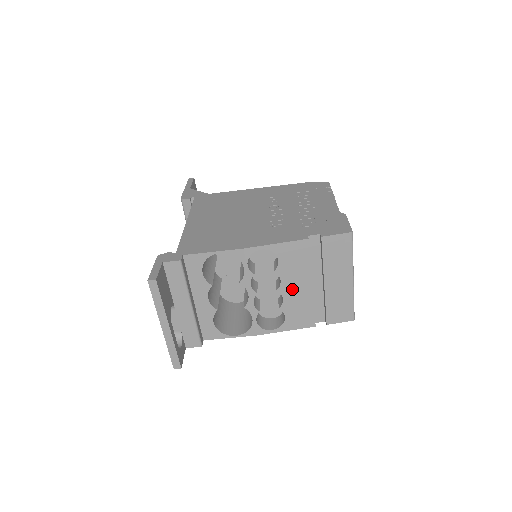
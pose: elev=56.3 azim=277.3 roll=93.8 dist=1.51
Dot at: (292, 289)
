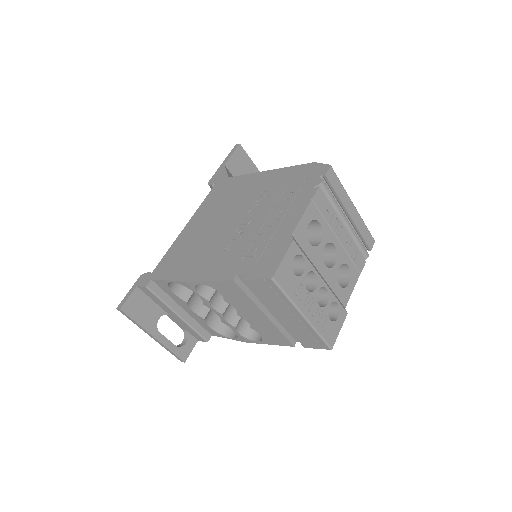
Dot at: (250, 316)
